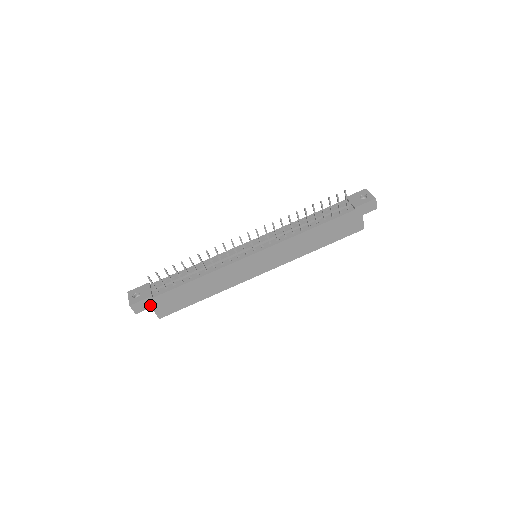
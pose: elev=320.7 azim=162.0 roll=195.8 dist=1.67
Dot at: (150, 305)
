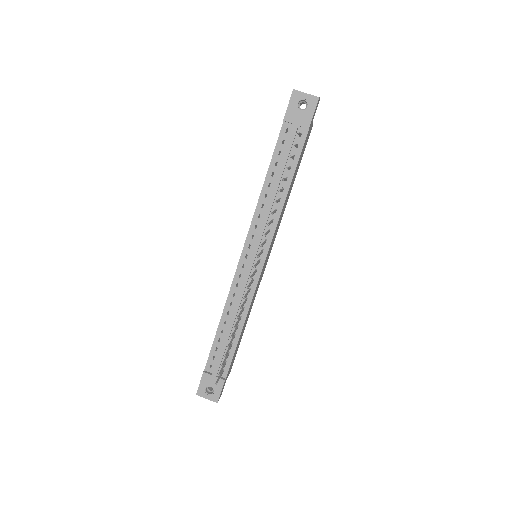
Dot at: (225, 381)
